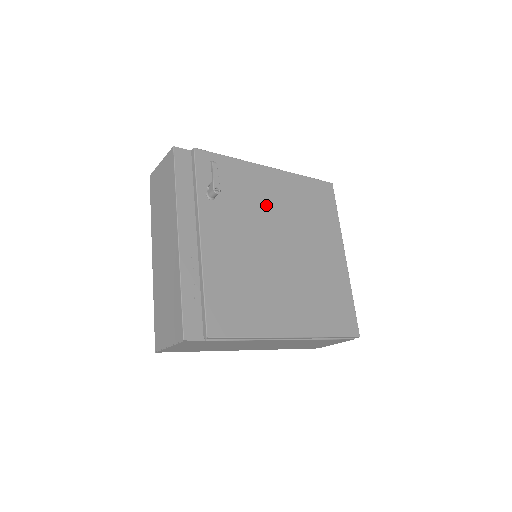
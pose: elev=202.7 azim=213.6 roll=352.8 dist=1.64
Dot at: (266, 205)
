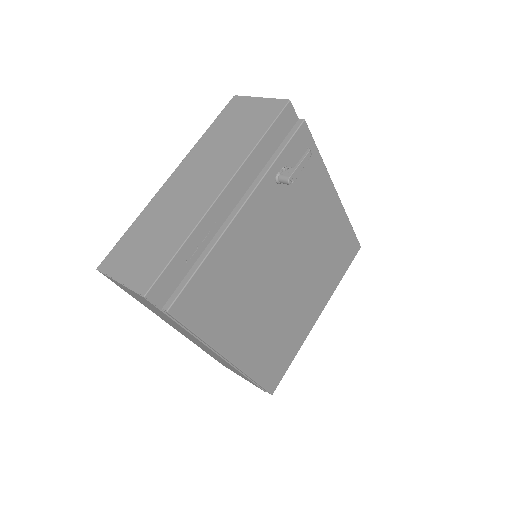
Dot at: (308, 225)
